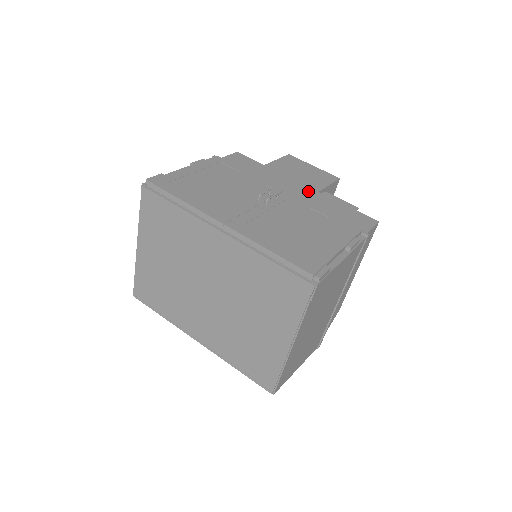
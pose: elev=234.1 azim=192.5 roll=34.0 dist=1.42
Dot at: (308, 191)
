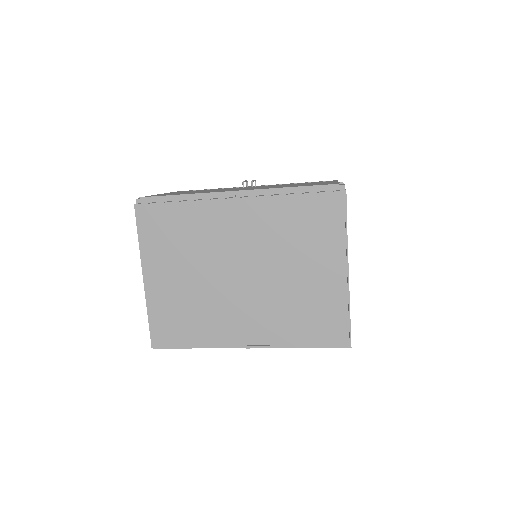
Dot at: occluded
